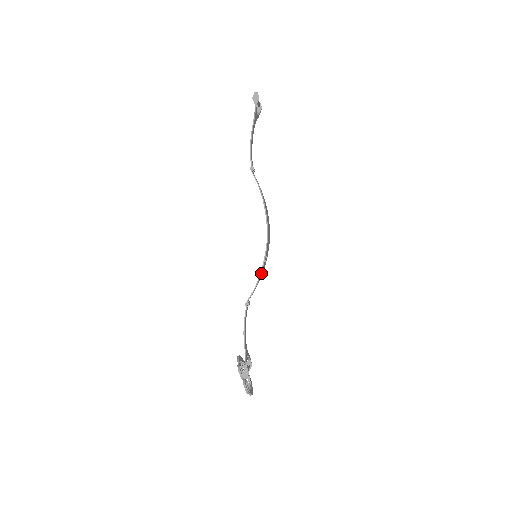
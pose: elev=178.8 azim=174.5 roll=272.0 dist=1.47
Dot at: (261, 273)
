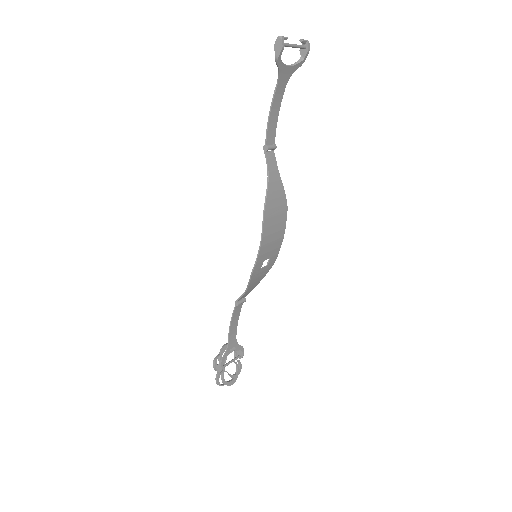
Dot at: (252, 280)
